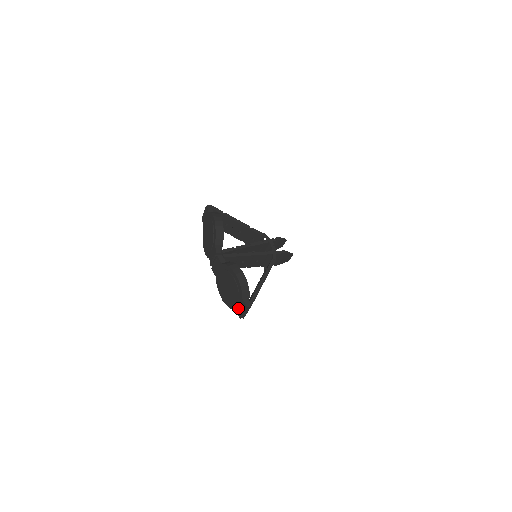
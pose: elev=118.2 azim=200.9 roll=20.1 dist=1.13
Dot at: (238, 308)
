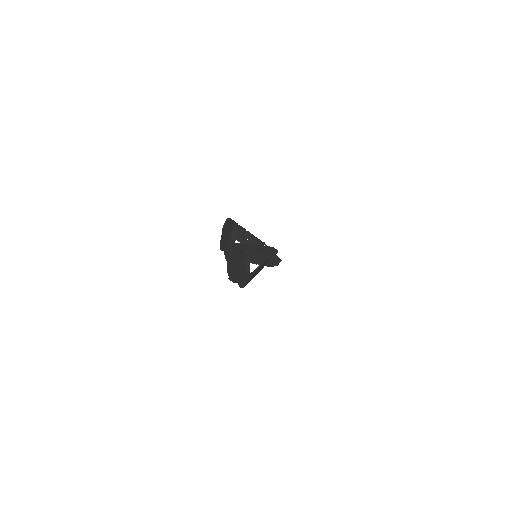
Dot at: (240, 280)
